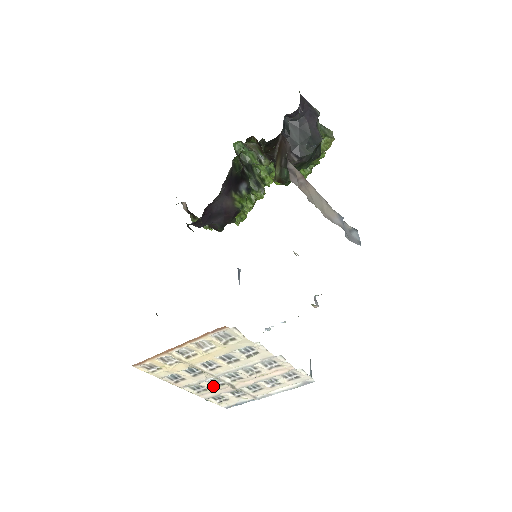
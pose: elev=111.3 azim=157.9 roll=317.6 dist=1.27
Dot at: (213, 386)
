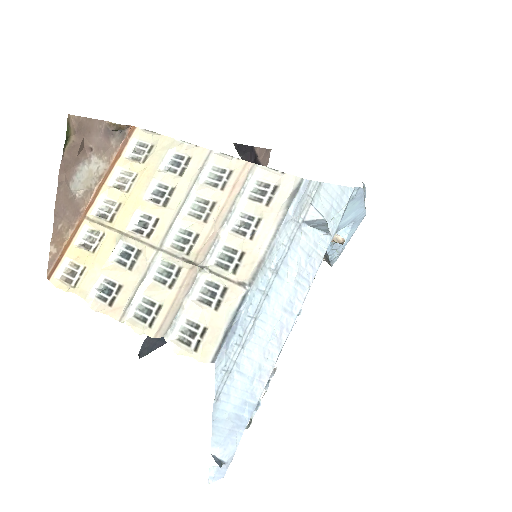
Dot at: (167, 288)
